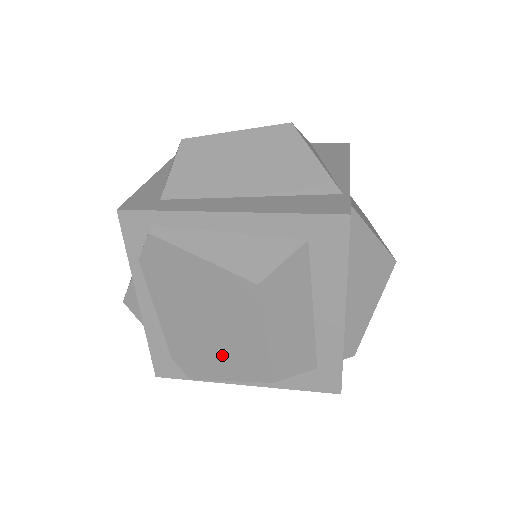
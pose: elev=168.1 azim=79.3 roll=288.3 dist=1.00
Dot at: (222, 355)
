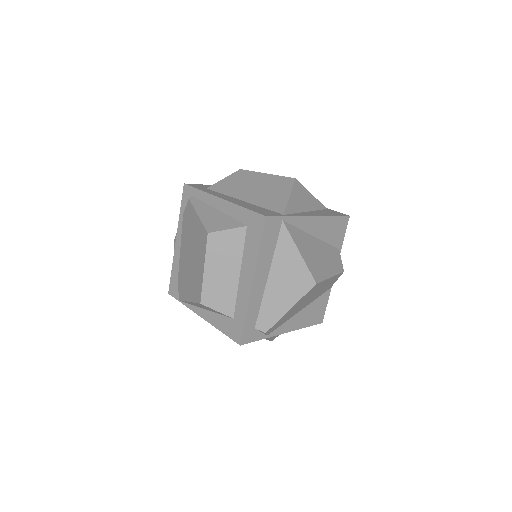
Dot at: (191, 281)
